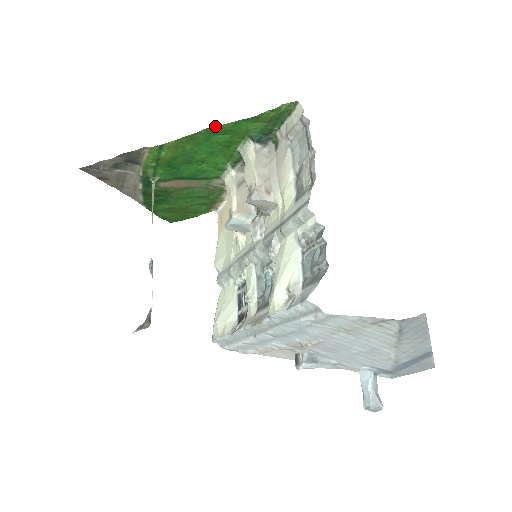
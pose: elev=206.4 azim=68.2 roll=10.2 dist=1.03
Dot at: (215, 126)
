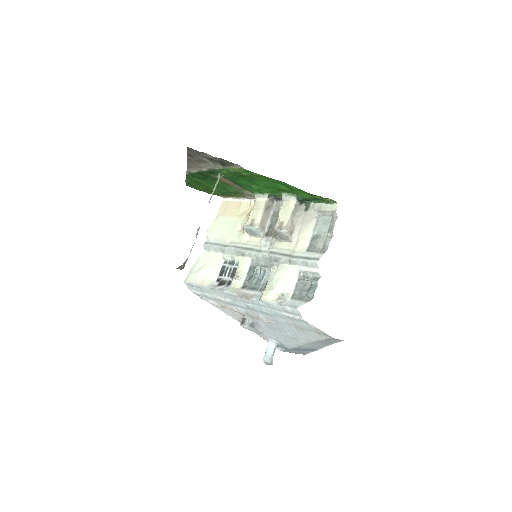
Dot at: (288, 184)
